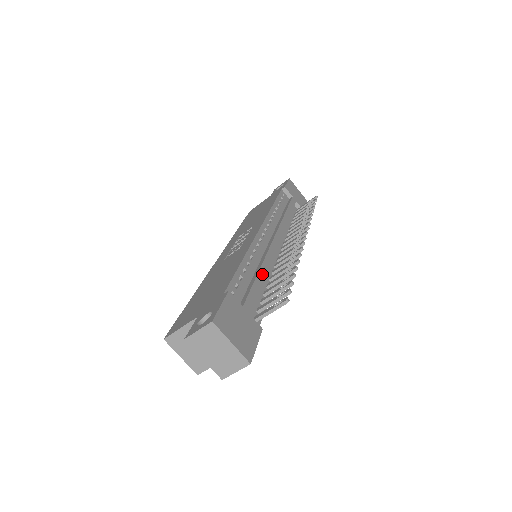
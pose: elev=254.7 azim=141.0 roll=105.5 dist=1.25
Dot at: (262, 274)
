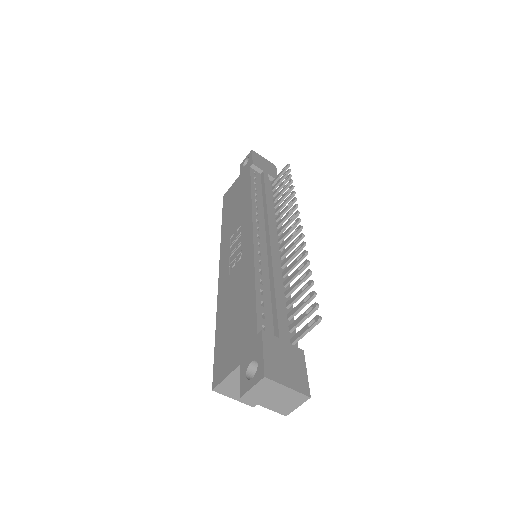
Dot at: (278, 287)
